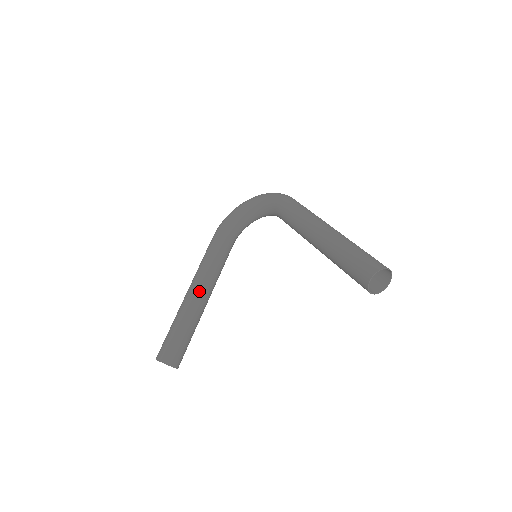
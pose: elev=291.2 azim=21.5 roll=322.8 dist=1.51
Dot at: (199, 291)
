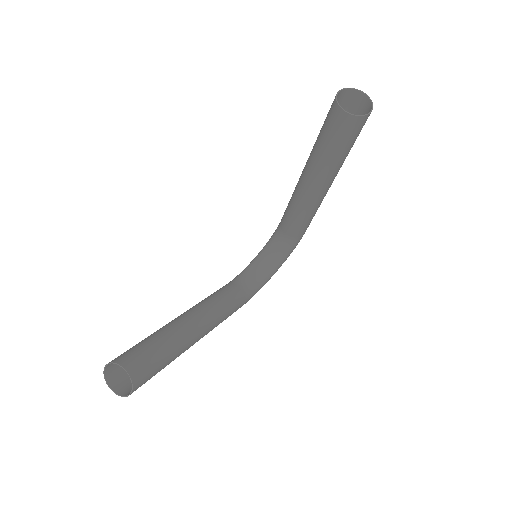
Dot at: (188, 312)
